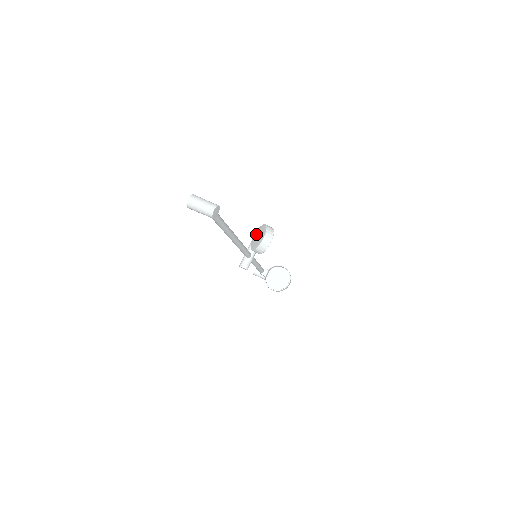
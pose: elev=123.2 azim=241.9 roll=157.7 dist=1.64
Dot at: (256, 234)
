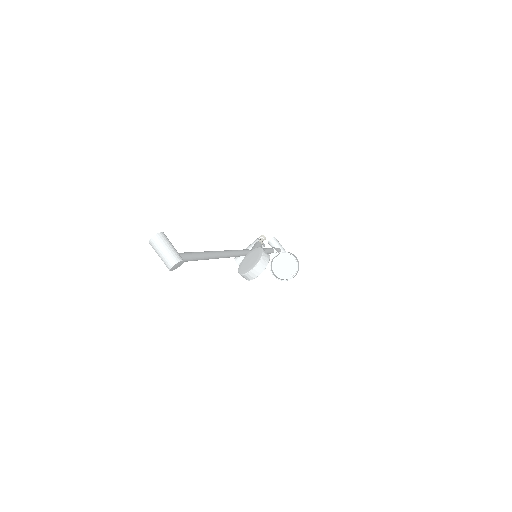
Dot at: (251, 253)
